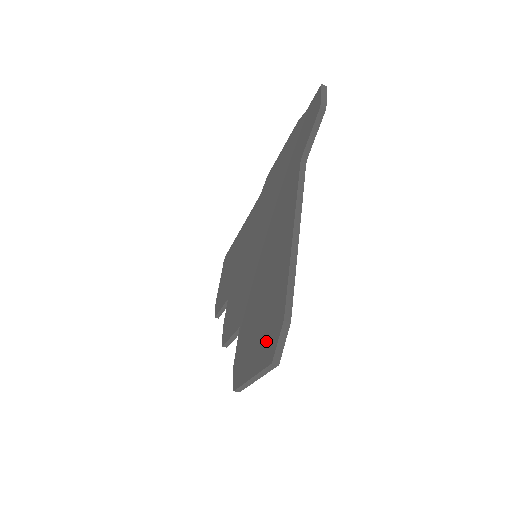
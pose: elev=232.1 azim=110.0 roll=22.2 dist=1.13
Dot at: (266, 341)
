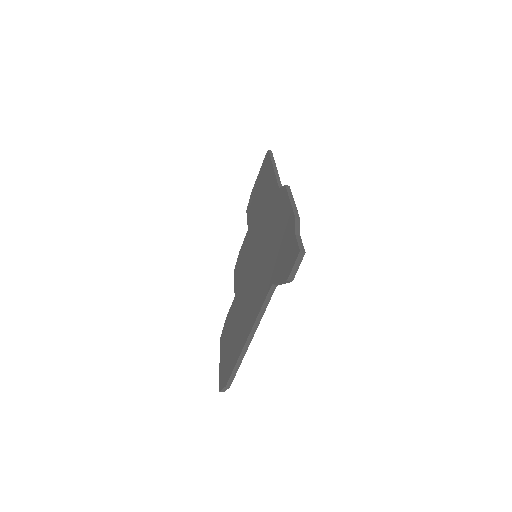
Dot at: (224, 368)
